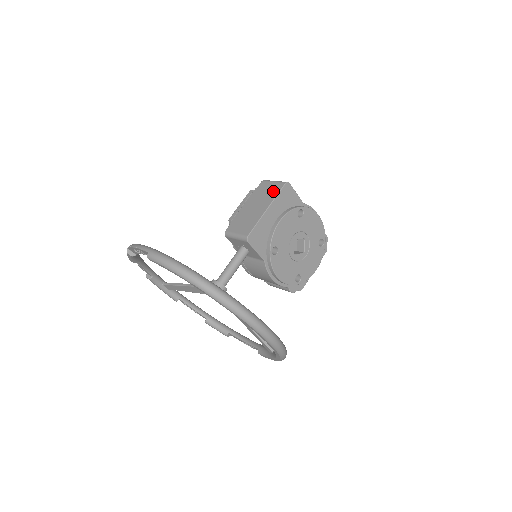
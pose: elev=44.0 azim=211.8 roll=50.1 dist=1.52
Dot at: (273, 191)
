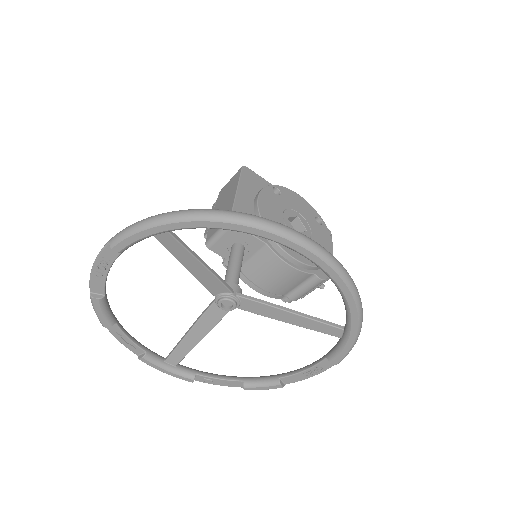
Dot at: (234, 180)
